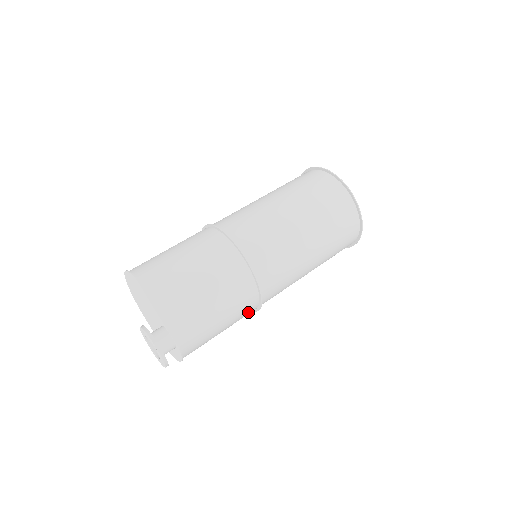
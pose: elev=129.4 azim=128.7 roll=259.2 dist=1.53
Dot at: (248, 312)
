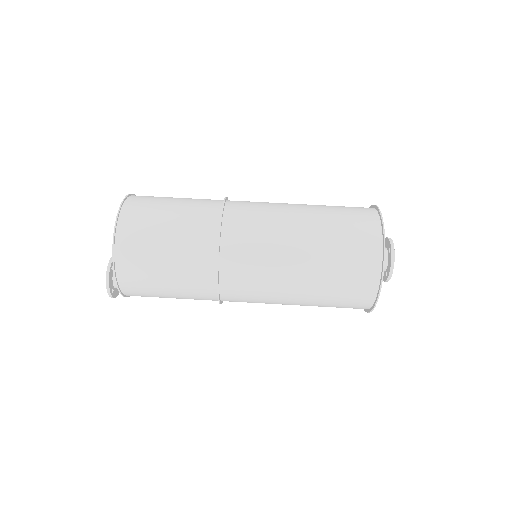
Dot at: occluded
